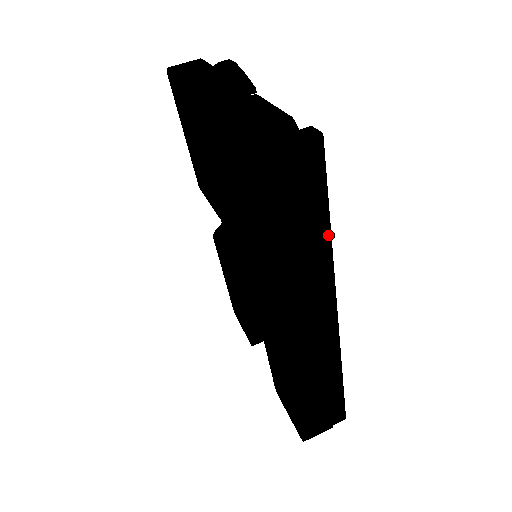
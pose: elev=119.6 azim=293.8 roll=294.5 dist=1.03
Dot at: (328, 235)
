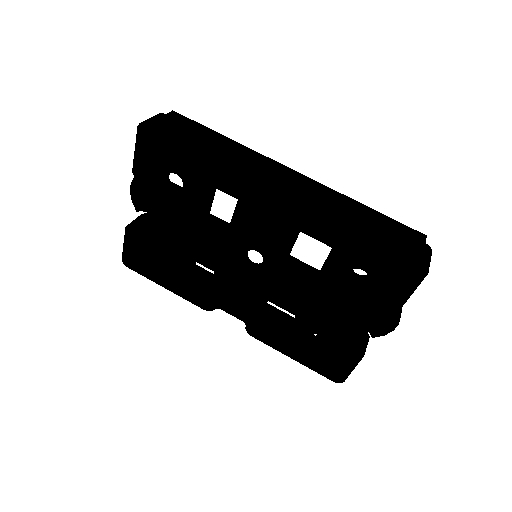
Dot at: (230, 140)
